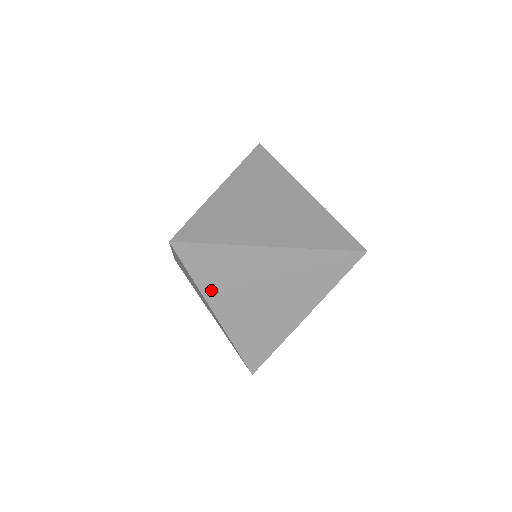
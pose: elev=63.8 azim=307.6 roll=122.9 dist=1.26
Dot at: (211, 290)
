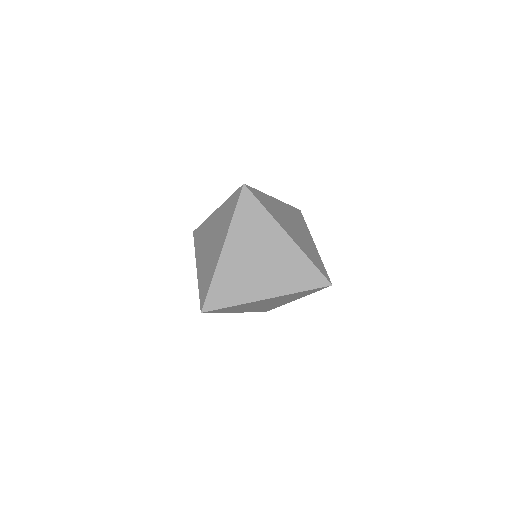
Dot at: (236, 231)
